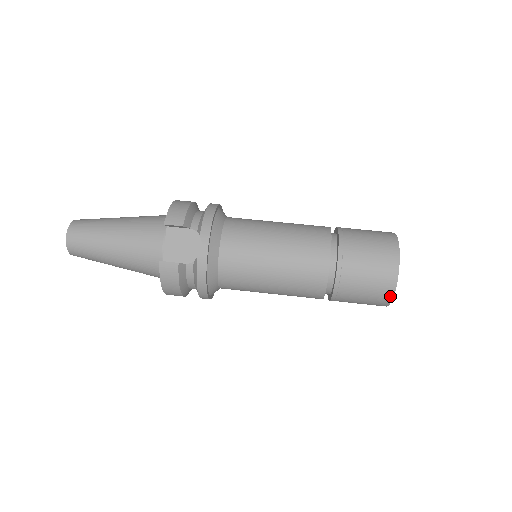
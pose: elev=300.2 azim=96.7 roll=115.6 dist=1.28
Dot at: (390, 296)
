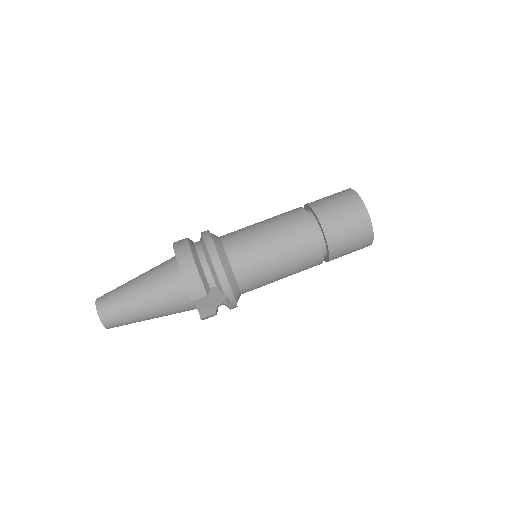
Dot at: occluded
